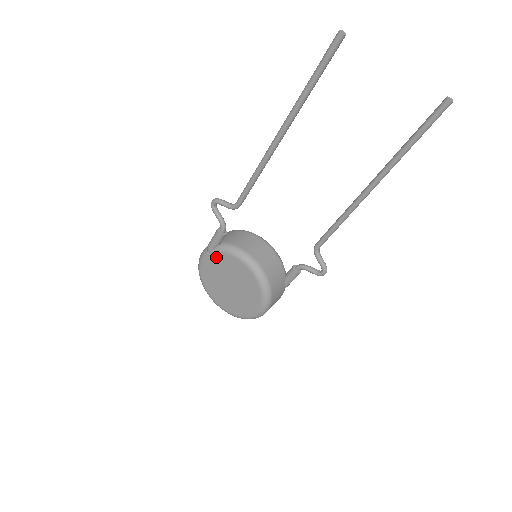
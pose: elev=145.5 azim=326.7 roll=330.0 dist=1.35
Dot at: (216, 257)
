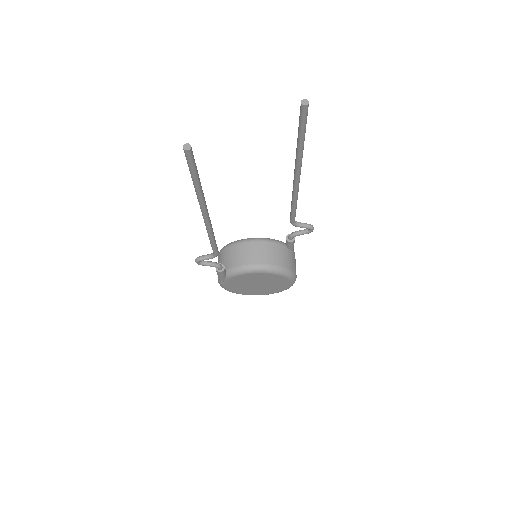
Dot at: (231, 281)
